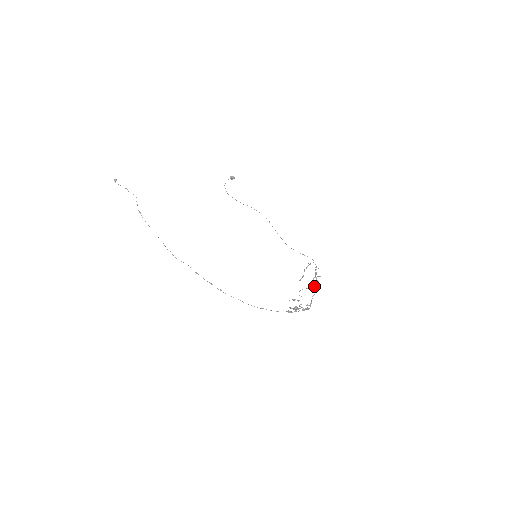
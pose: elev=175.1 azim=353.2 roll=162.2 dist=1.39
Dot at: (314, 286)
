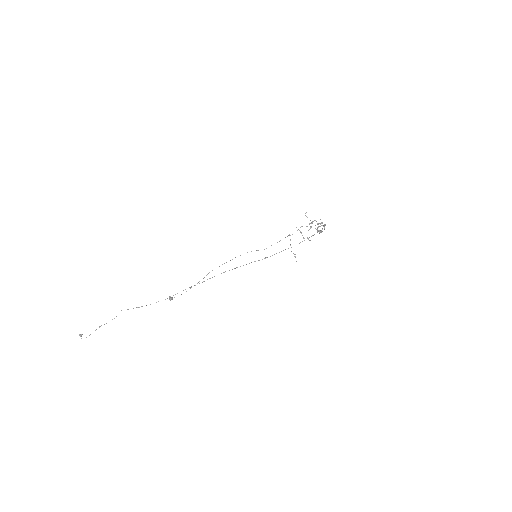
Dot at: (310, 226)
